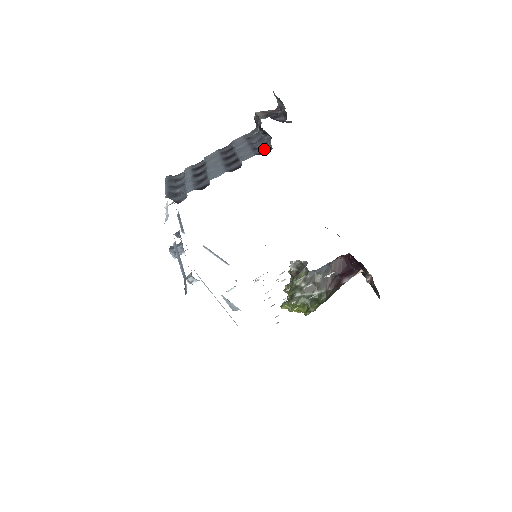
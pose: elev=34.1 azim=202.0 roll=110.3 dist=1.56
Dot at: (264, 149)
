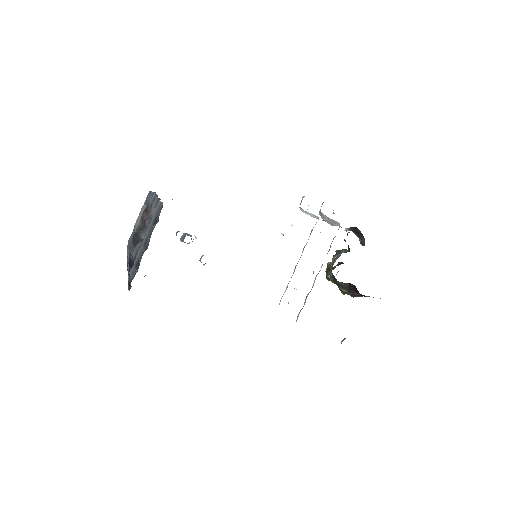
Dot at: (131, 281)
